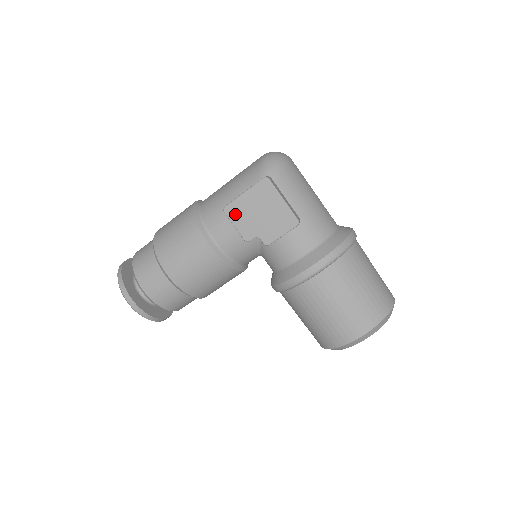
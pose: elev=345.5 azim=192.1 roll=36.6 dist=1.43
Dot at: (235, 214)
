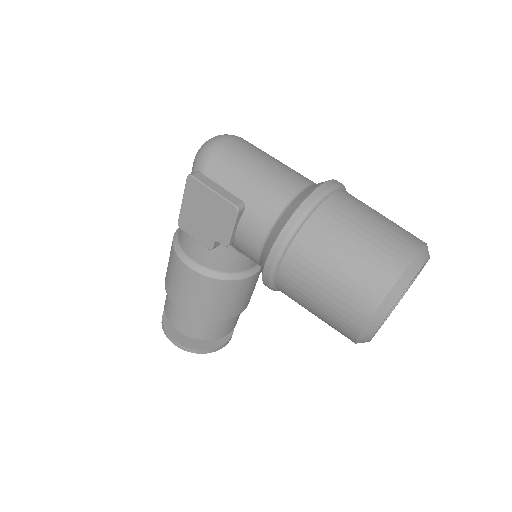
Dot at: (188, 226)
